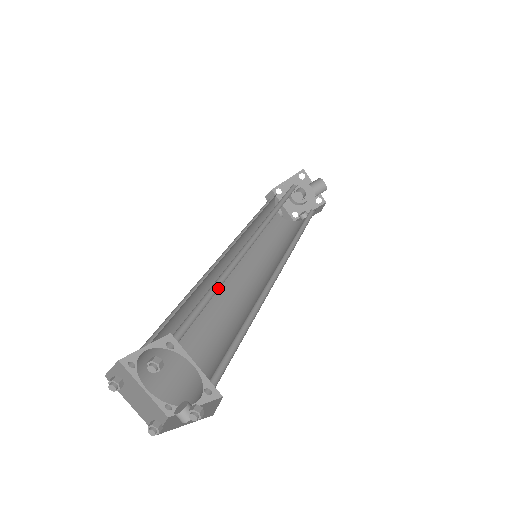
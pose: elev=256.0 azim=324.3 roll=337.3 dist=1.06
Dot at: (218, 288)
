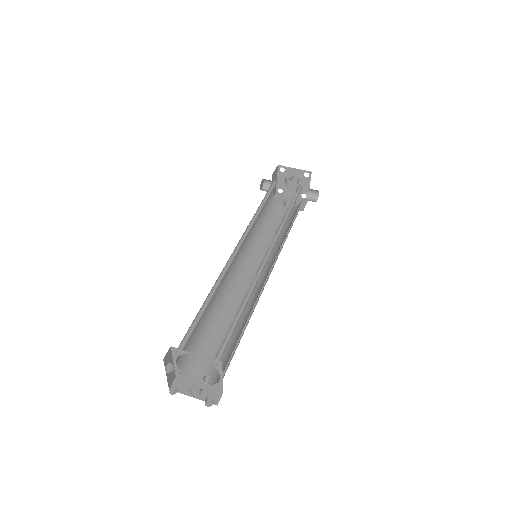
Dot at: (242, 309)
